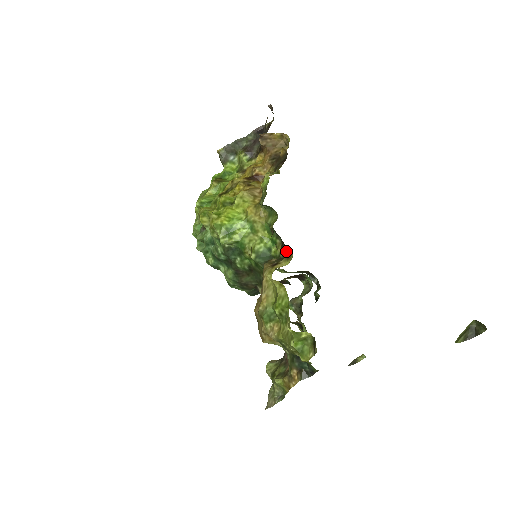
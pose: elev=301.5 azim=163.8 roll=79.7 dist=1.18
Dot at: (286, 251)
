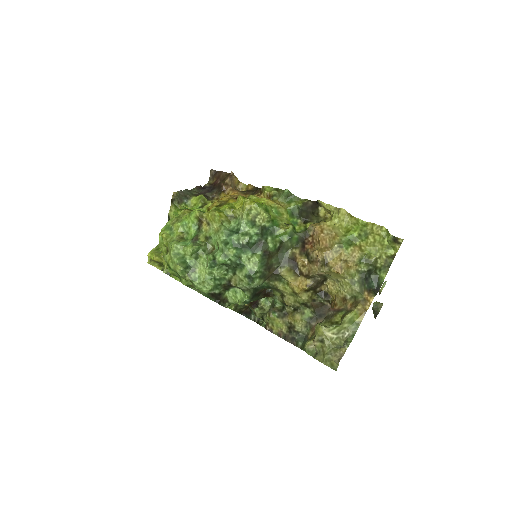
Dot at: (313, 222)
